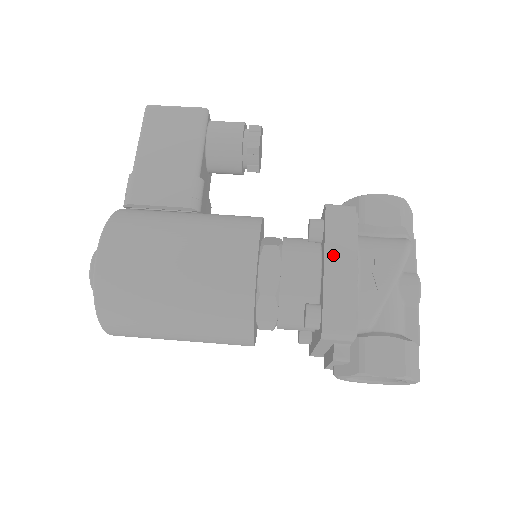
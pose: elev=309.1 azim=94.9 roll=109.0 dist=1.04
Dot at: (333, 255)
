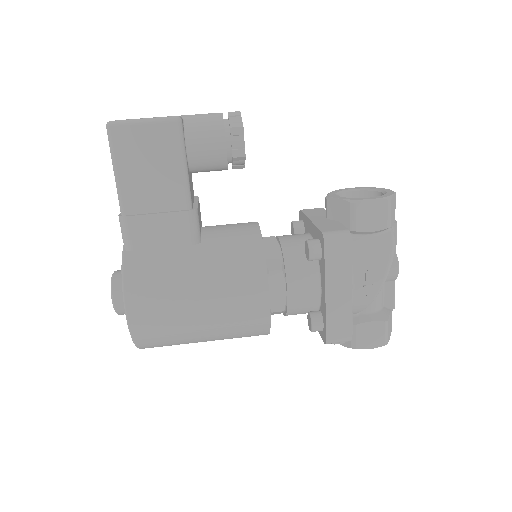
Dot at: (333, 284)
